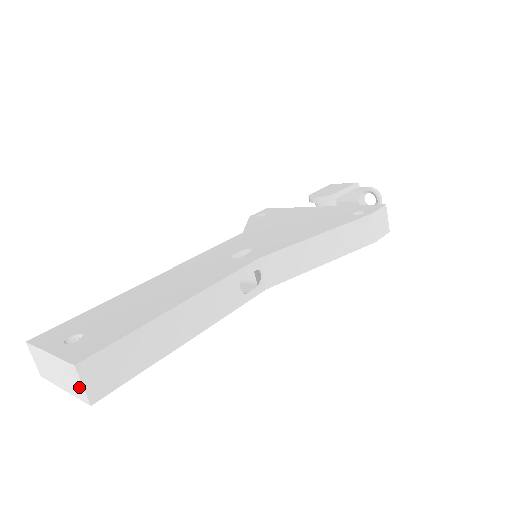
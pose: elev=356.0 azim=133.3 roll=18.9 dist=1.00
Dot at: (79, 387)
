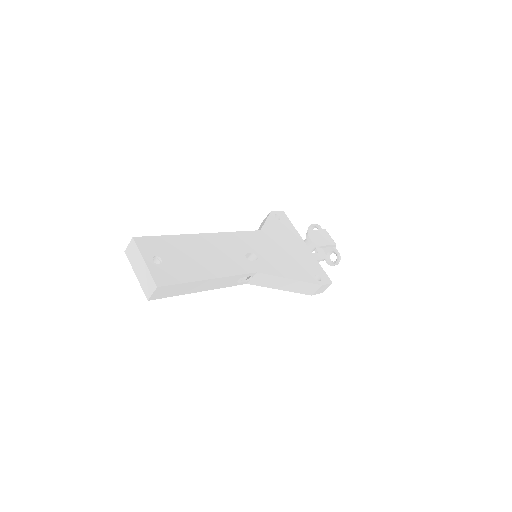
Dot at: (149, 291)
